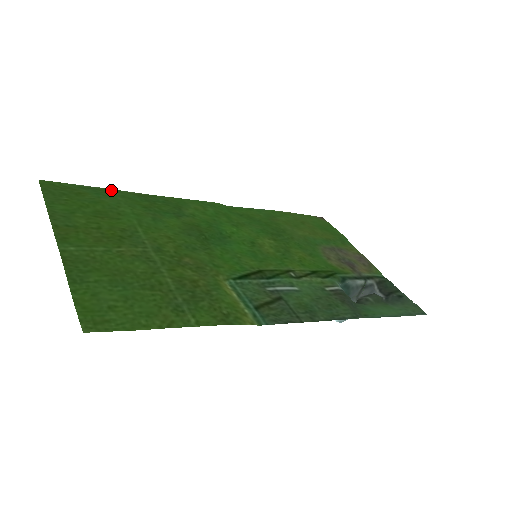
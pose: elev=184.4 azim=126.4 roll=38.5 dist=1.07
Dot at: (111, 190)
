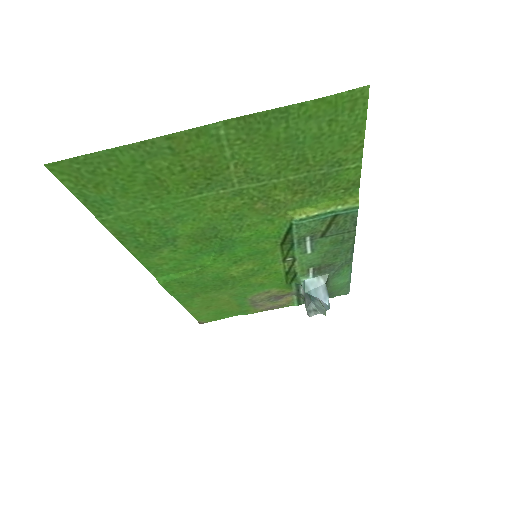
Dot at: (98, 215)
